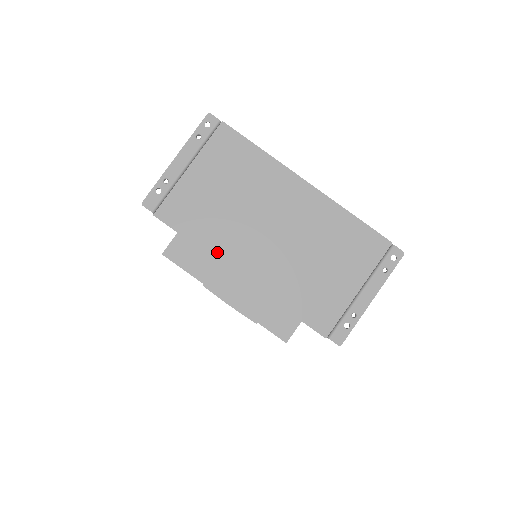
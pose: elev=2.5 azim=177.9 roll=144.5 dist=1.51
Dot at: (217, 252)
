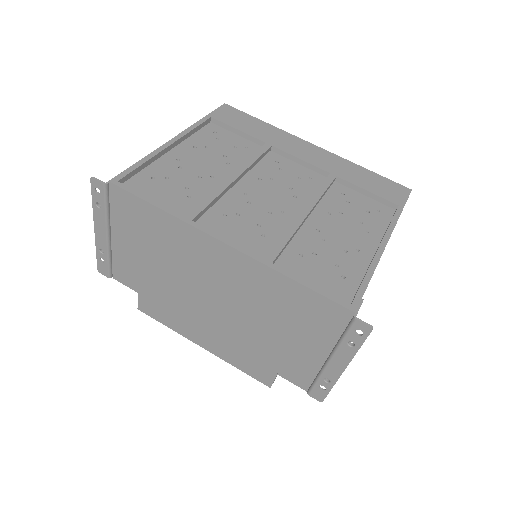
Dot at: (176, 310)
